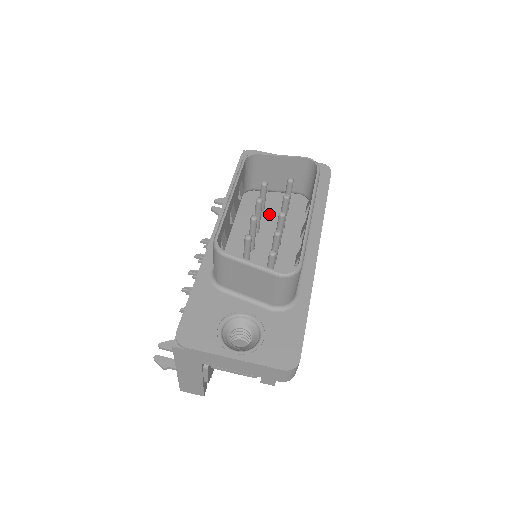
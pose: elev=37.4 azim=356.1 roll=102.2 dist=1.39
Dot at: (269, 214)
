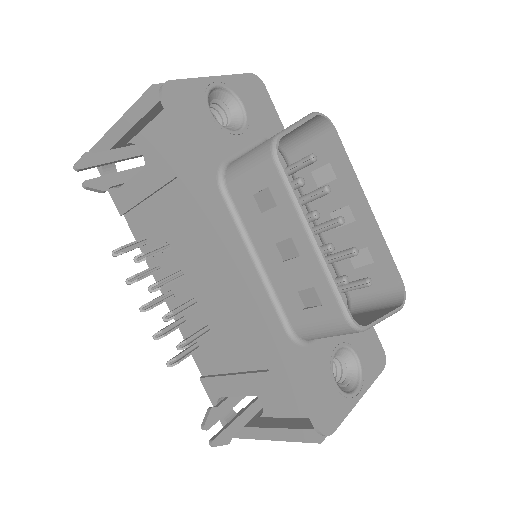
Dot at: occluded
